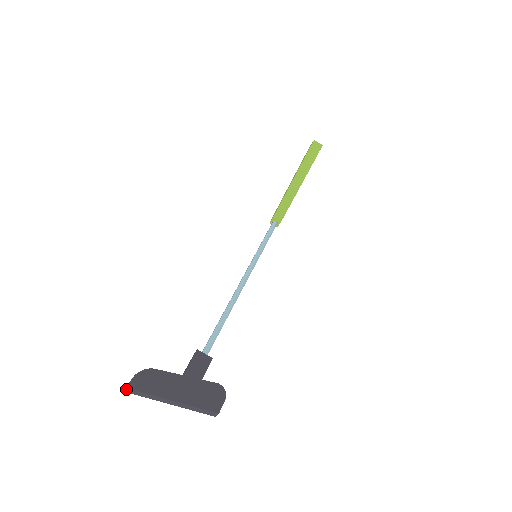
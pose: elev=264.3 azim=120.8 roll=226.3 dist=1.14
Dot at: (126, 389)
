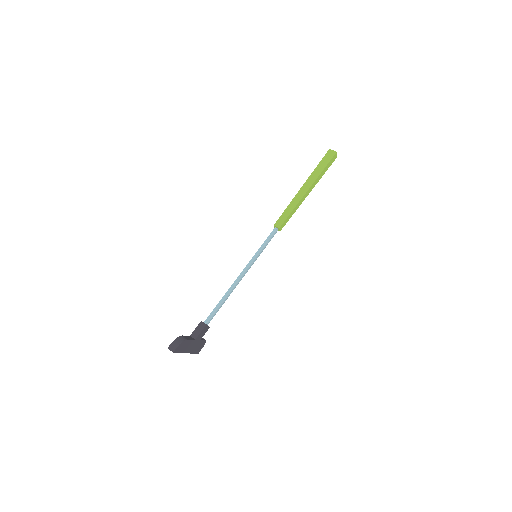
Dot at: occluded
